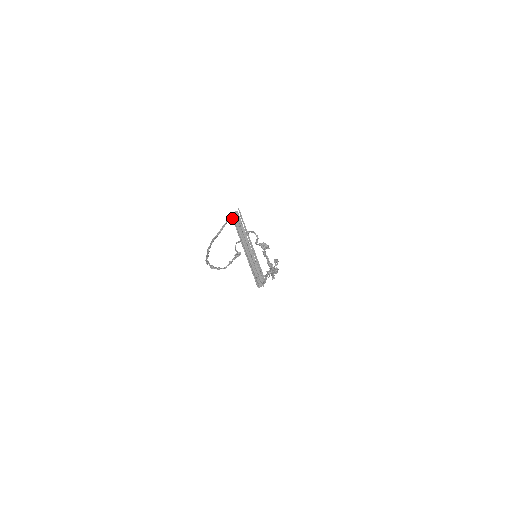
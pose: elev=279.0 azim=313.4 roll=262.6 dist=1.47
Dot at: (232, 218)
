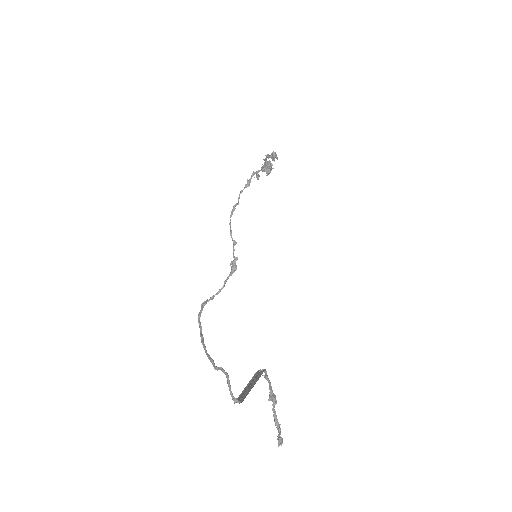
Dot at: (234, 402)
